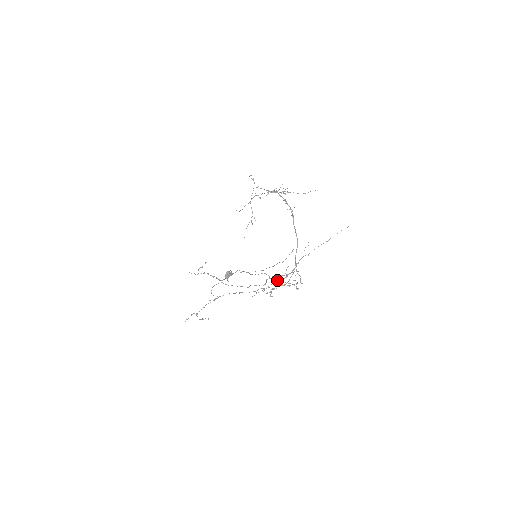
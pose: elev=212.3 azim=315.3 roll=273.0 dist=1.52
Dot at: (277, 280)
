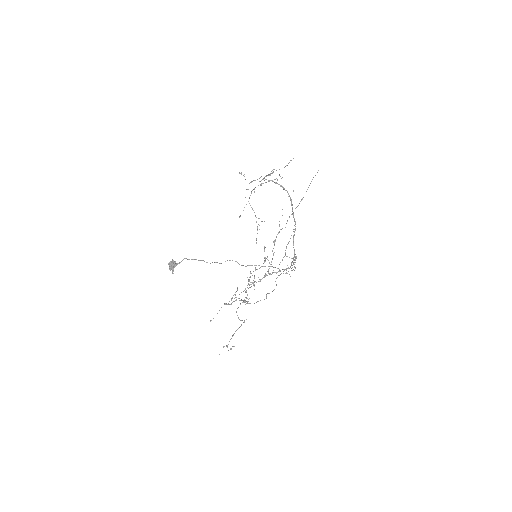
Dot at: (249, 265)
